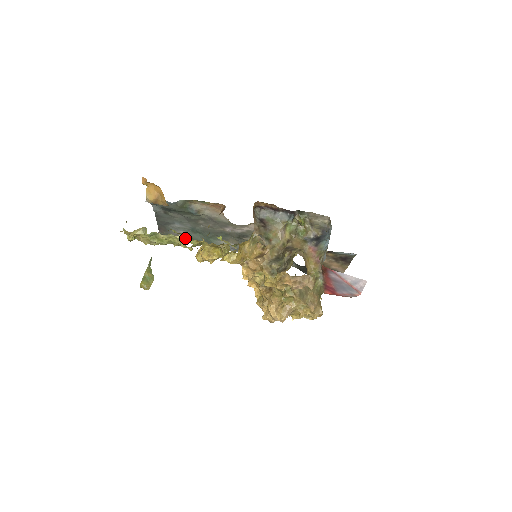
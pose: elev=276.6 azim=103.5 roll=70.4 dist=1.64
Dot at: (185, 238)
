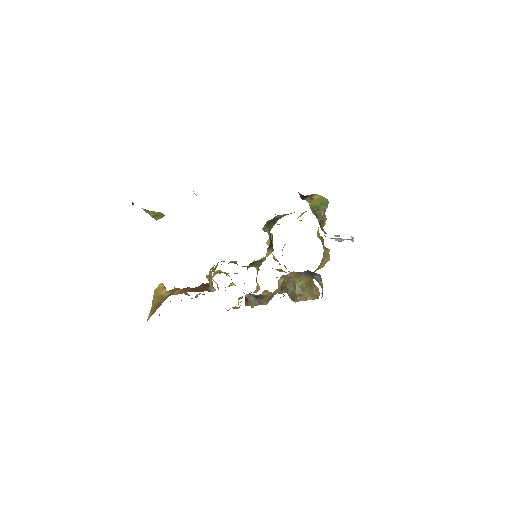
Dot at: occluded
